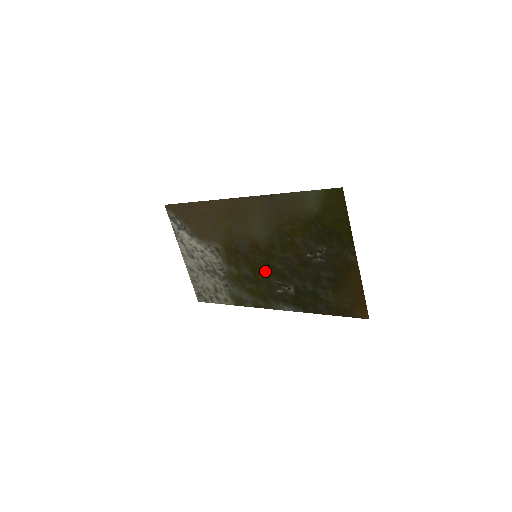
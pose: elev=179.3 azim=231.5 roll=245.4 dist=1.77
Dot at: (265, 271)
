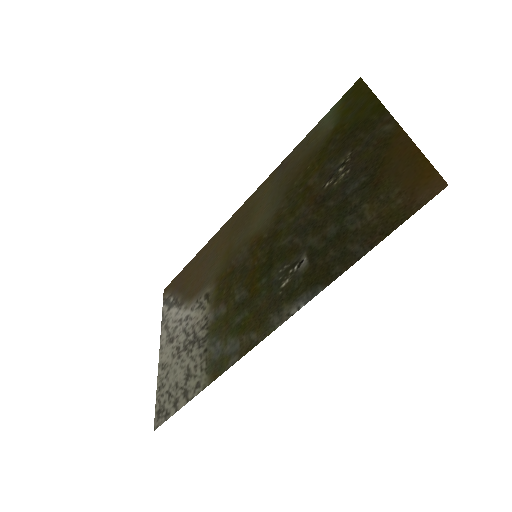
Dot at: (266, 268)
